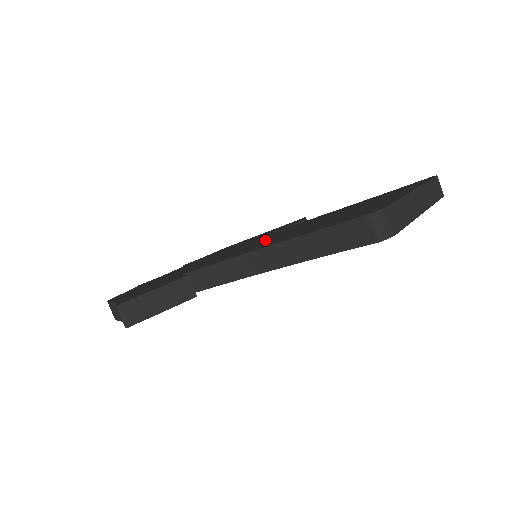
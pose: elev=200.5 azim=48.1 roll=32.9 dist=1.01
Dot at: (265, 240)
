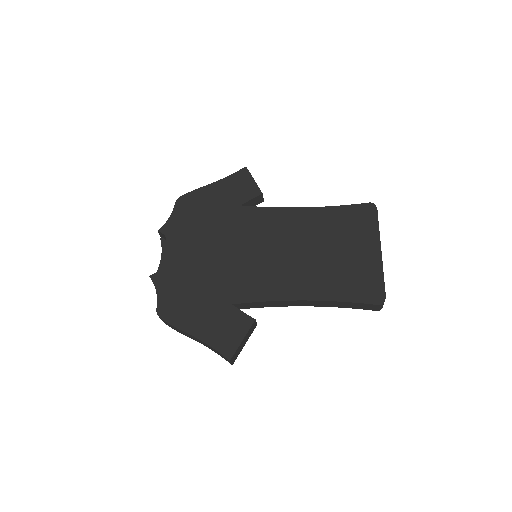
Dot at: (273, 257)
